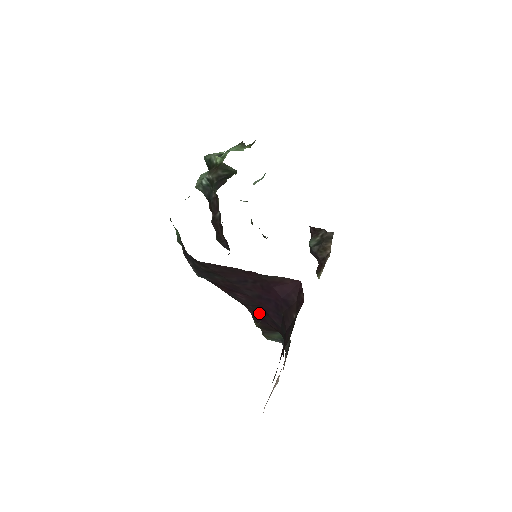
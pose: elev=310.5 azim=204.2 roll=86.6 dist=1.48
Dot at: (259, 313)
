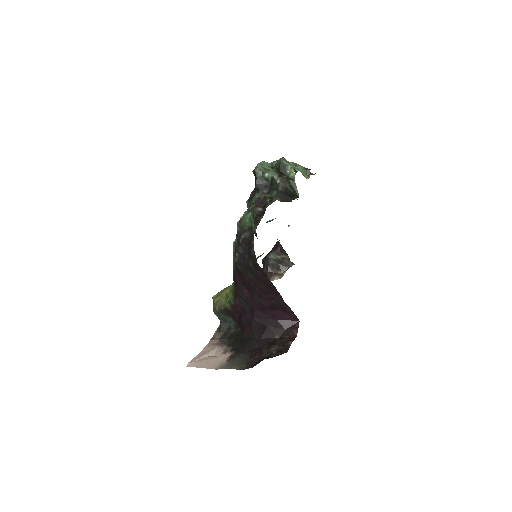
Dot at: (244, 308)
